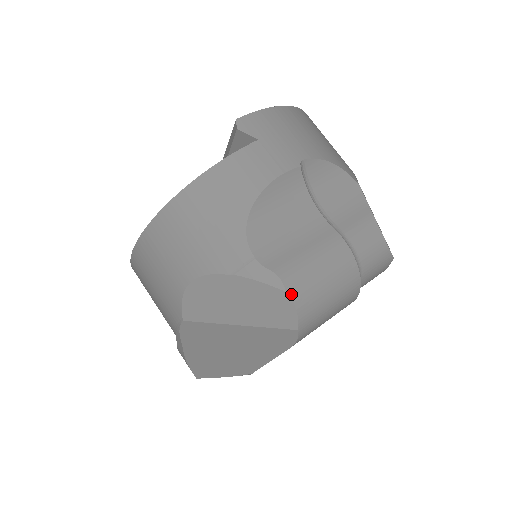
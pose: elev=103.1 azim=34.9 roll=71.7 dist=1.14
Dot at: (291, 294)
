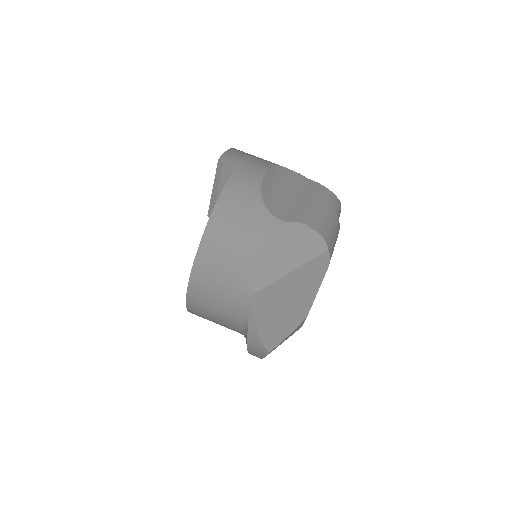
Dot at: (314, 229)
